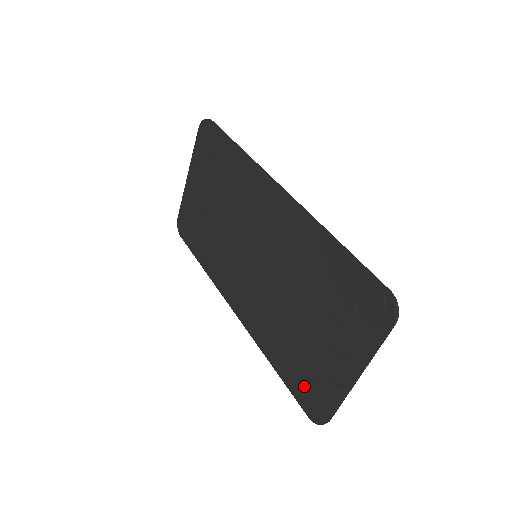
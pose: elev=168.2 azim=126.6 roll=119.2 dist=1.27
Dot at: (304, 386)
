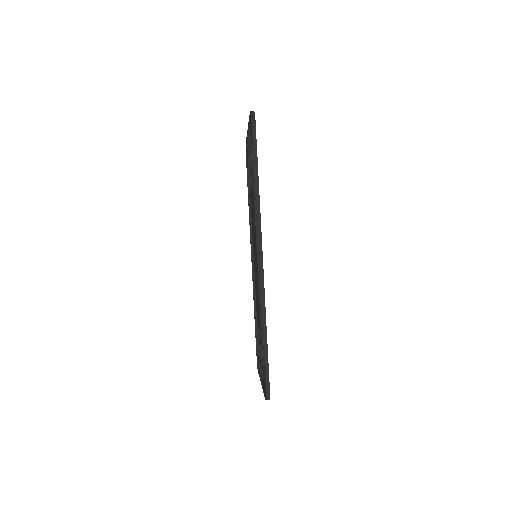
Dot at: occluded
